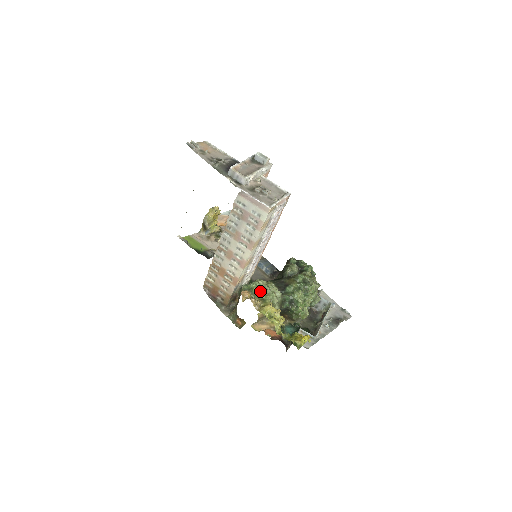
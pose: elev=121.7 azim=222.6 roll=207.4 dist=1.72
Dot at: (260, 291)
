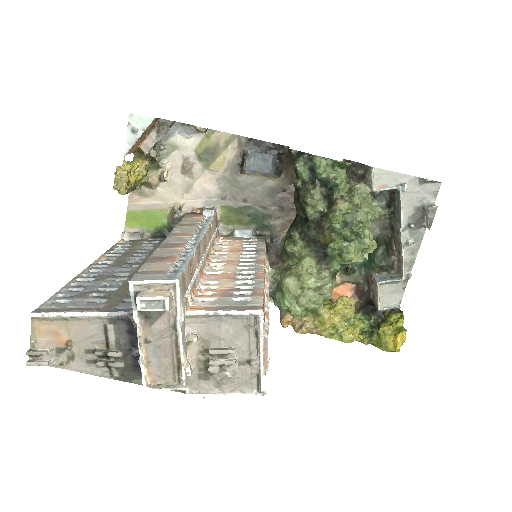
Dot at: (302, 310)
